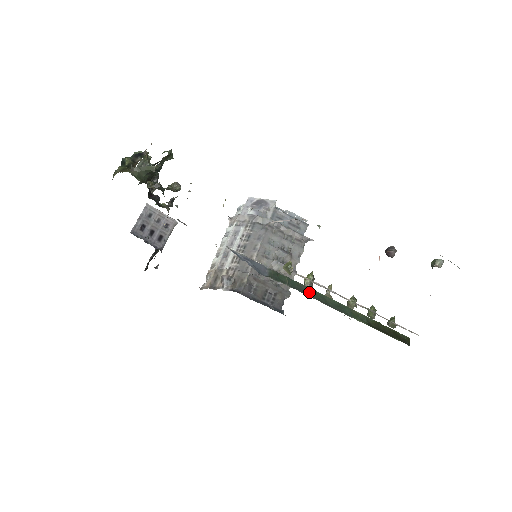
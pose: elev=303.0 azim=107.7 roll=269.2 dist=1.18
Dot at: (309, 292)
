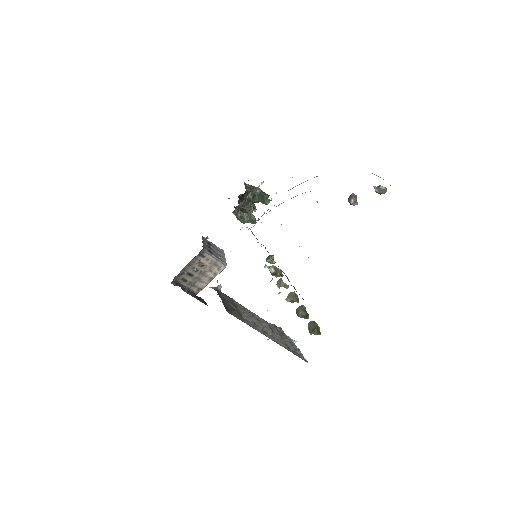
Dot at: occluded
